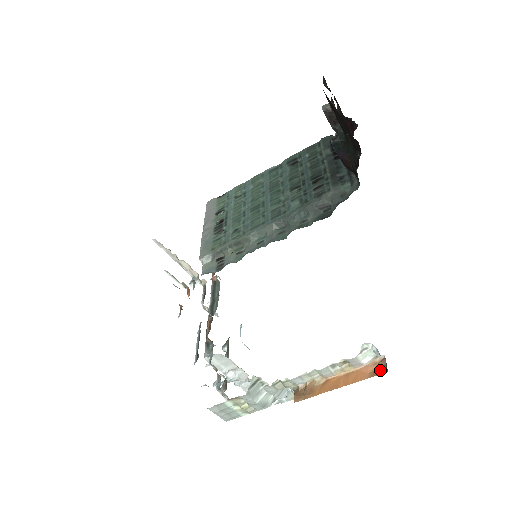
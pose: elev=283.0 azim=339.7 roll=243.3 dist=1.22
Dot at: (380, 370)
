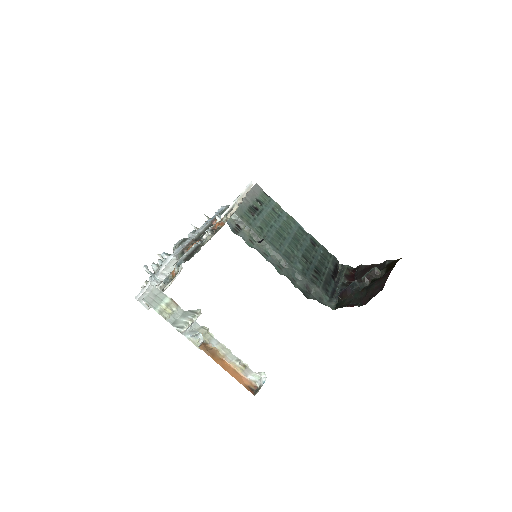
Dot at: (251, 389)
